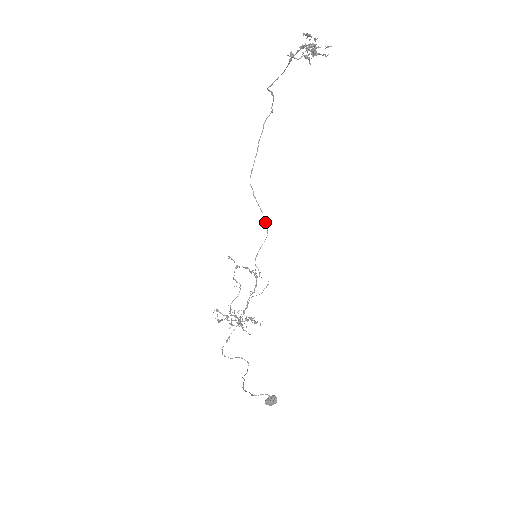
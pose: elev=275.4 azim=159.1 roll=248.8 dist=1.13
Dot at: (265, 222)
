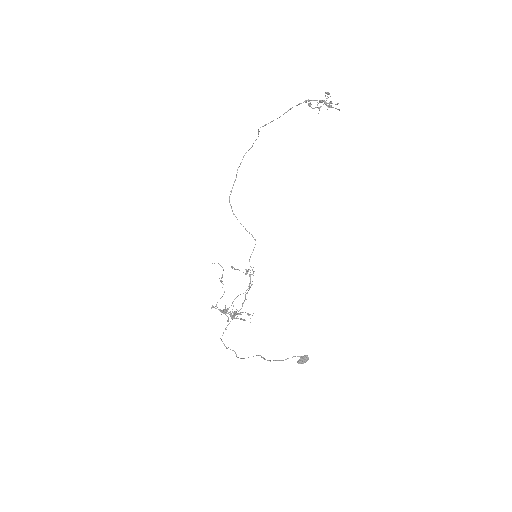
Dot at: (249, 233)
